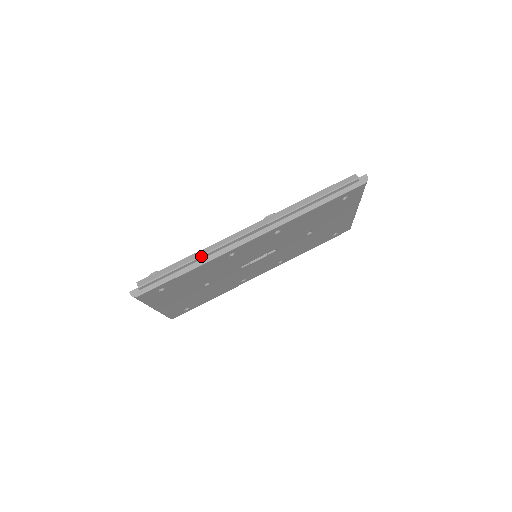
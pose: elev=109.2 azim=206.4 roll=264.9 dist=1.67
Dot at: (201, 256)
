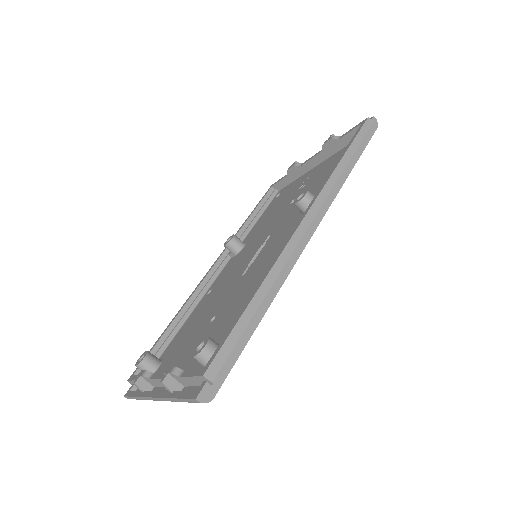
Dot at: (274, 285)
